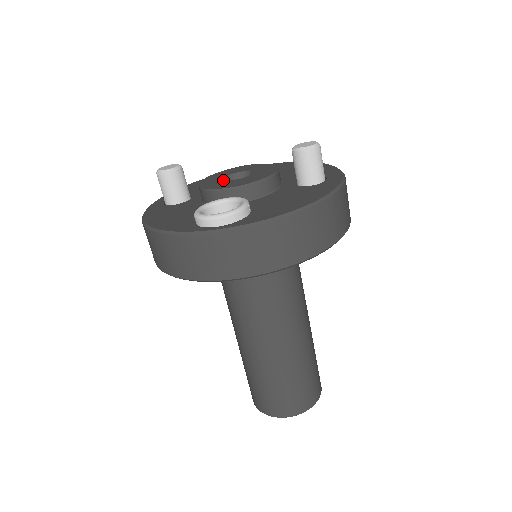
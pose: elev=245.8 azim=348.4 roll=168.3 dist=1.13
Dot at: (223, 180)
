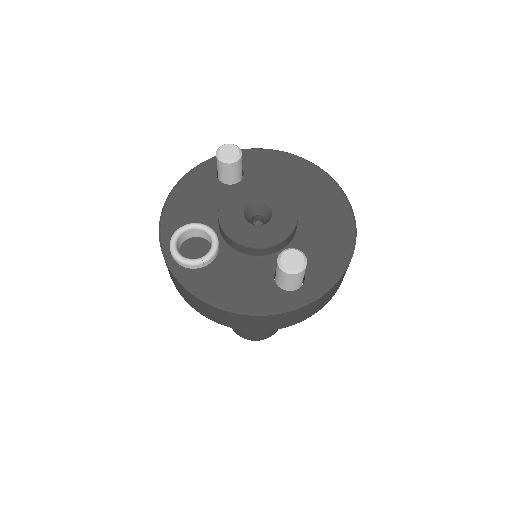
Dot at: (243, 207)
